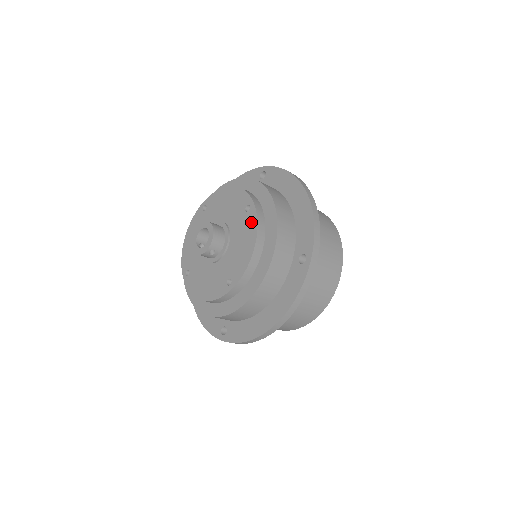
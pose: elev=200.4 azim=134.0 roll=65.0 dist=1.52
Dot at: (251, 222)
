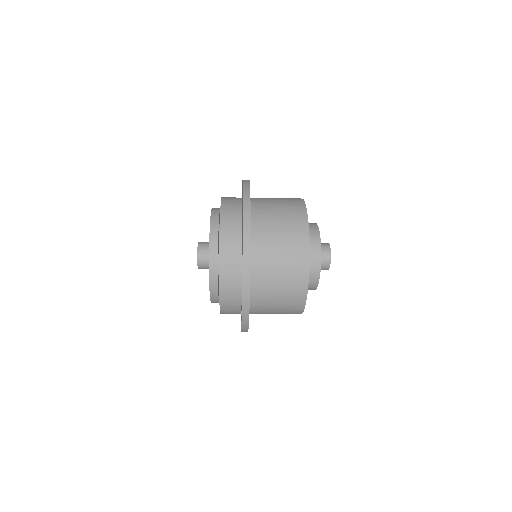
Dot at: occluded
